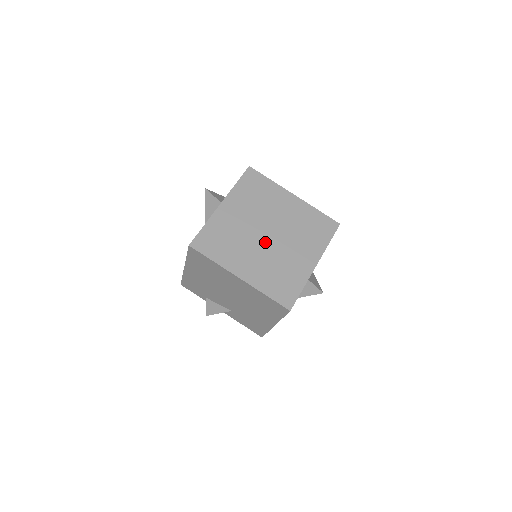
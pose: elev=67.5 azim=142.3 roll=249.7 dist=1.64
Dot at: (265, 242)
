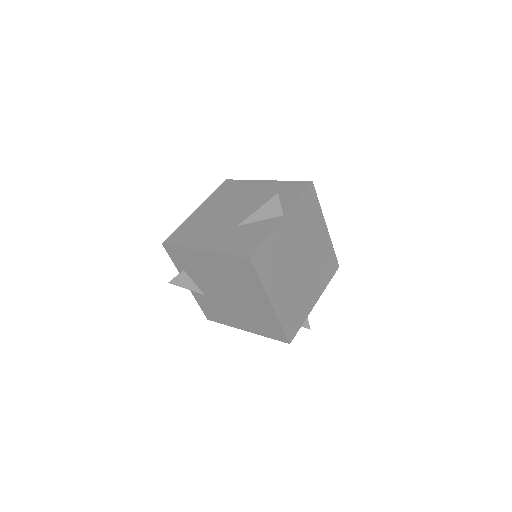
Dot at: (297, 271)
